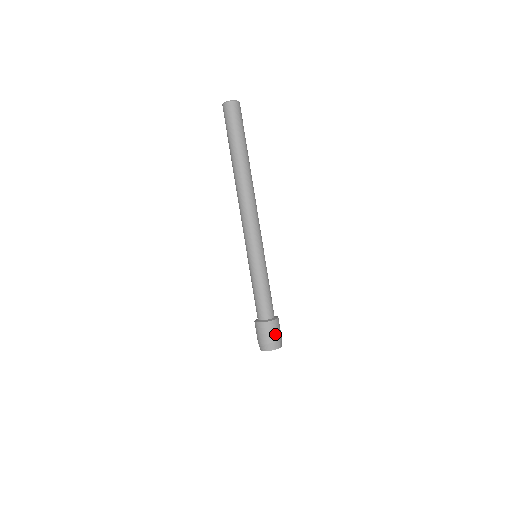
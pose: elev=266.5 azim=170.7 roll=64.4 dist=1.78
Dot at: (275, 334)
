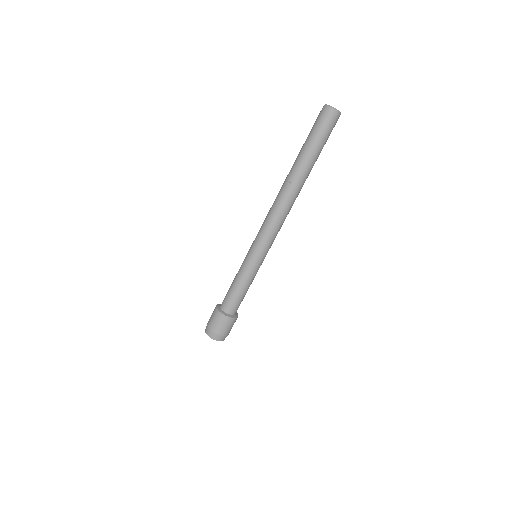
Dot at: occluded
